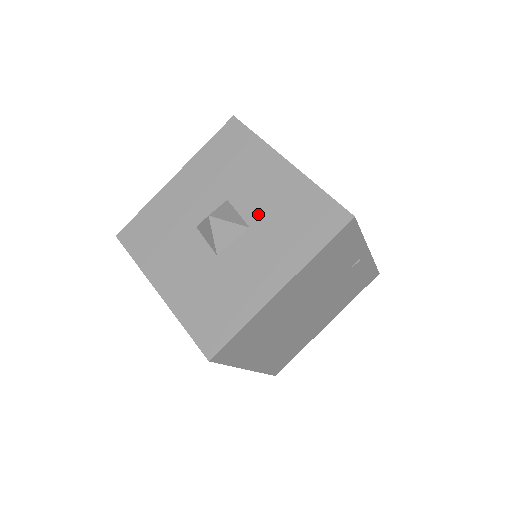
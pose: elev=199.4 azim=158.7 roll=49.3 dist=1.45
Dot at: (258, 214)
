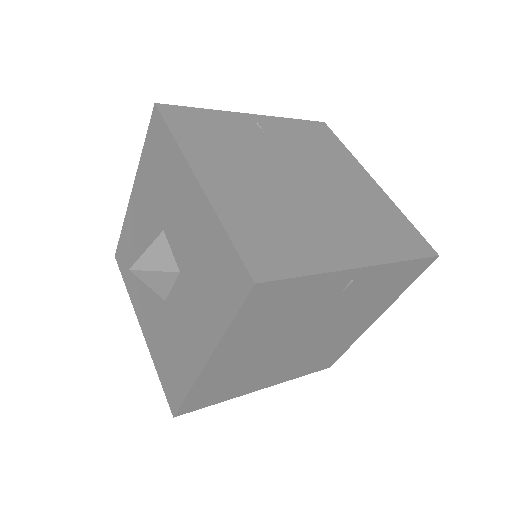
Dot at: (183, 256)
